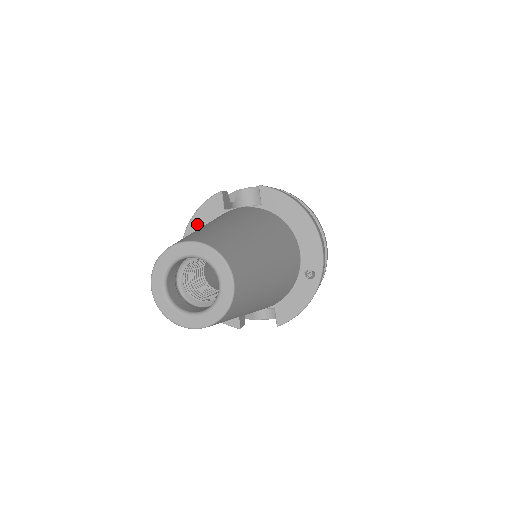
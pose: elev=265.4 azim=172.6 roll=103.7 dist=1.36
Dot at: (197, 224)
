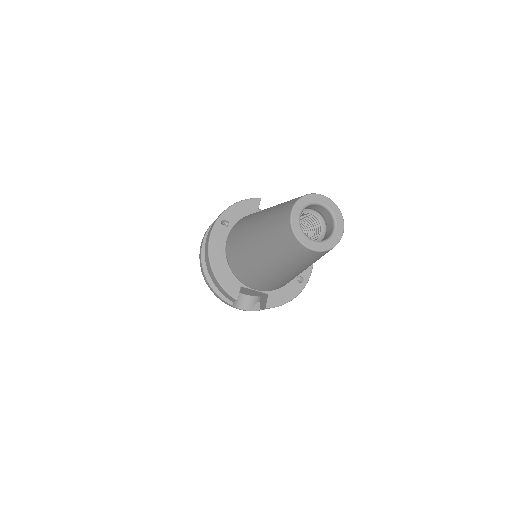
Dot at: (235, 211)
